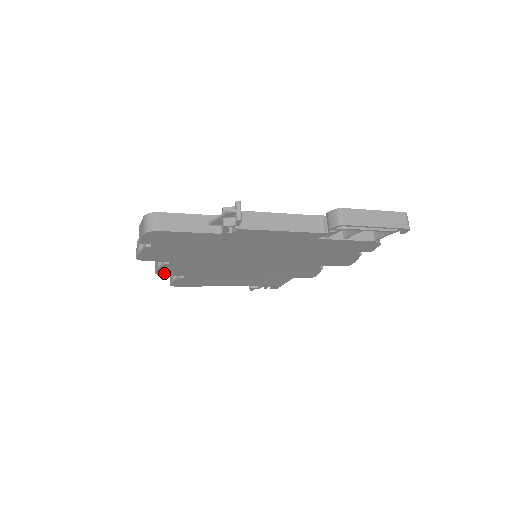
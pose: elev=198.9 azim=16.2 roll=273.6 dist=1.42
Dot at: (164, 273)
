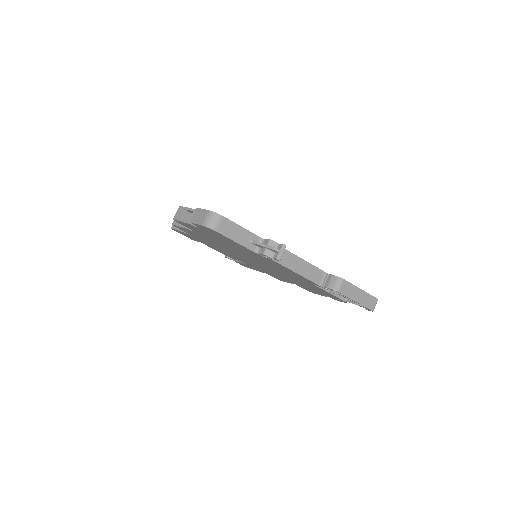
Dot at: occluded
